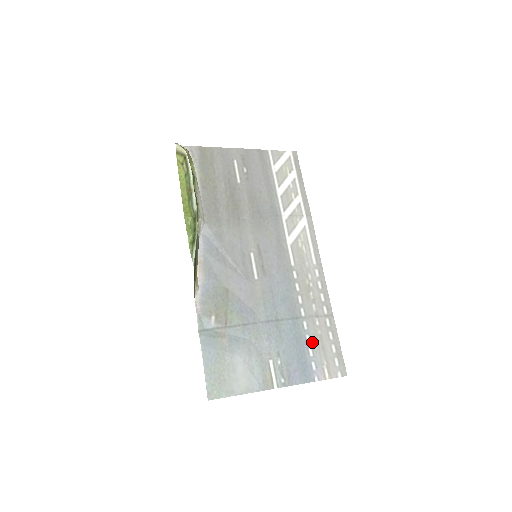
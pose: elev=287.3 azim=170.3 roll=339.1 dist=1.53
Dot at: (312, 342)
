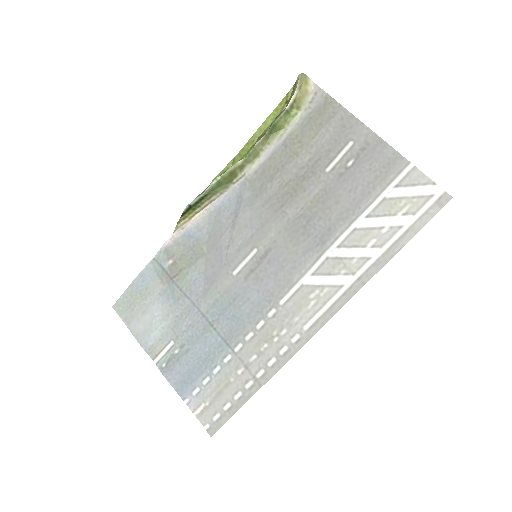
Dot at: (217, 376)
